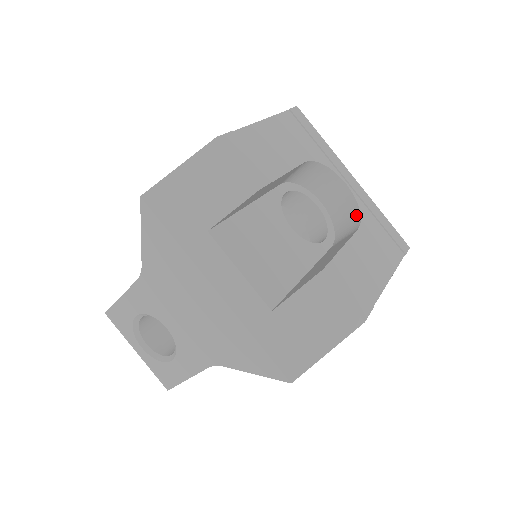
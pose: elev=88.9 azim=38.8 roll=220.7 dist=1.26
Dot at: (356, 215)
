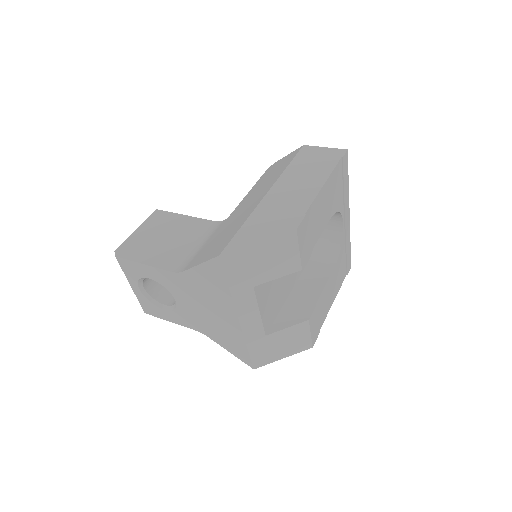
Dot at: (336, 250)
